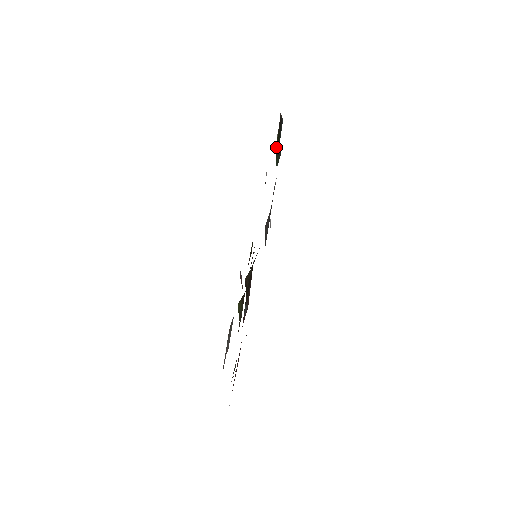
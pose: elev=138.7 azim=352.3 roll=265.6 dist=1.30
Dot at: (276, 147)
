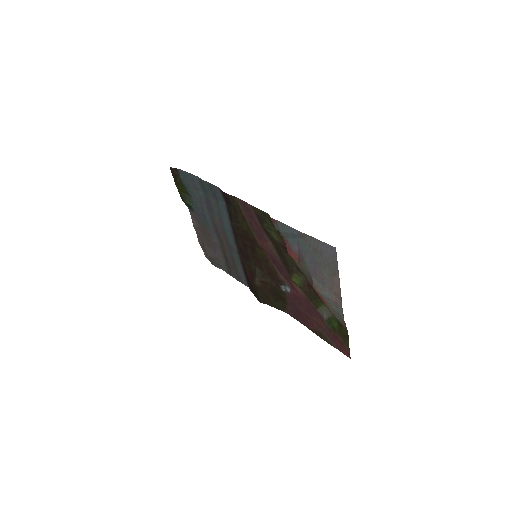
Dot at: occluded
